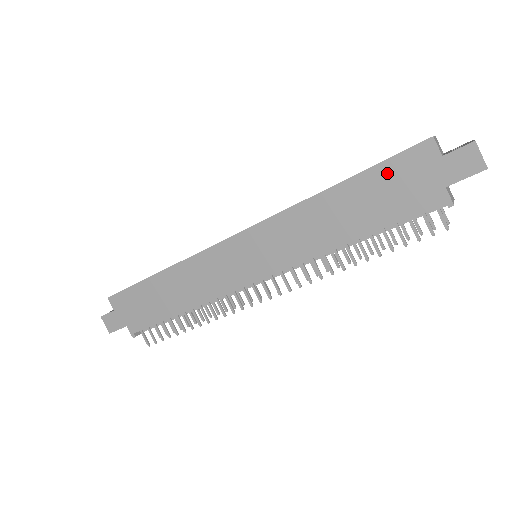
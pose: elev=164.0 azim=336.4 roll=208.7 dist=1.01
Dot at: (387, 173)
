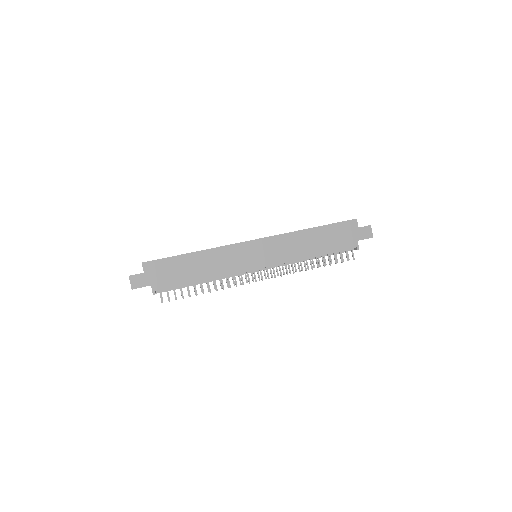
Dot at: (336, 228)
